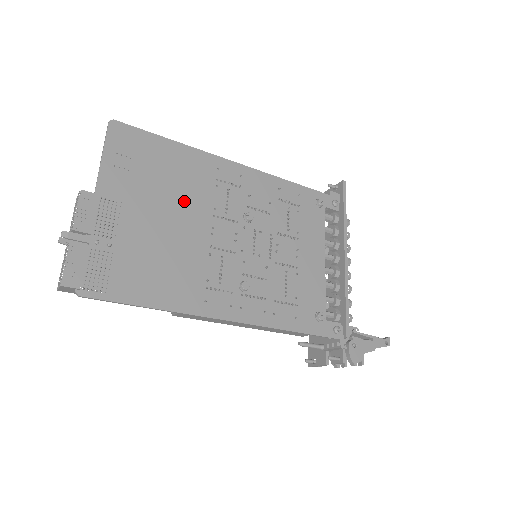
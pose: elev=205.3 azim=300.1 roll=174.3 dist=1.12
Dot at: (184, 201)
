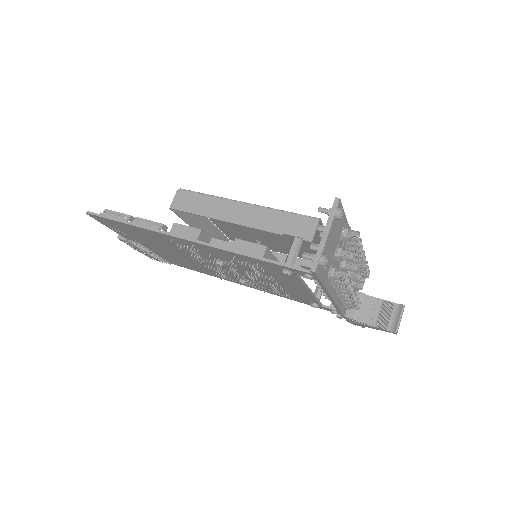
Dot at: (169, 248)
